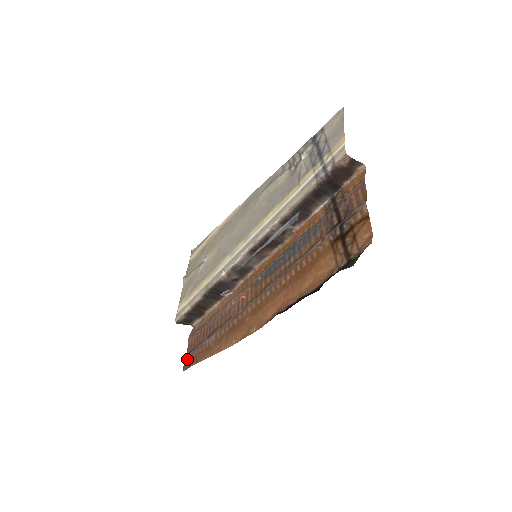
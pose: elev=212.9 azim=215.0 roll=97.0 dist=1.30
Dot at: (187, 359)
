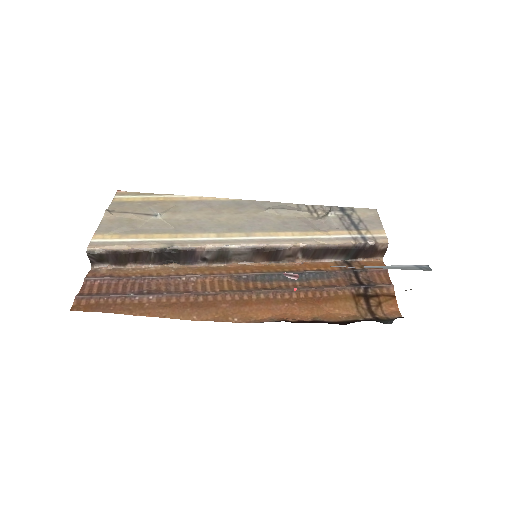
Dot at: (85, 300)
